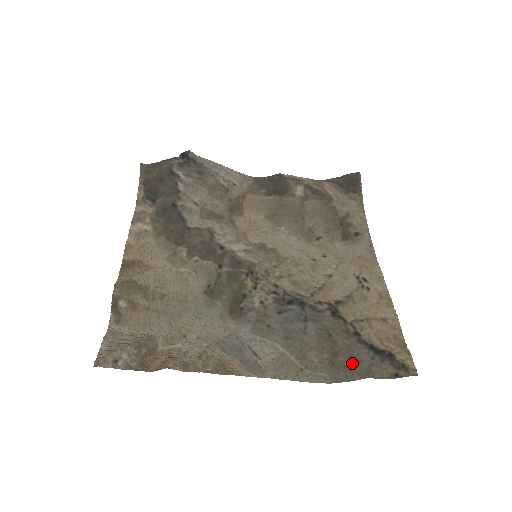
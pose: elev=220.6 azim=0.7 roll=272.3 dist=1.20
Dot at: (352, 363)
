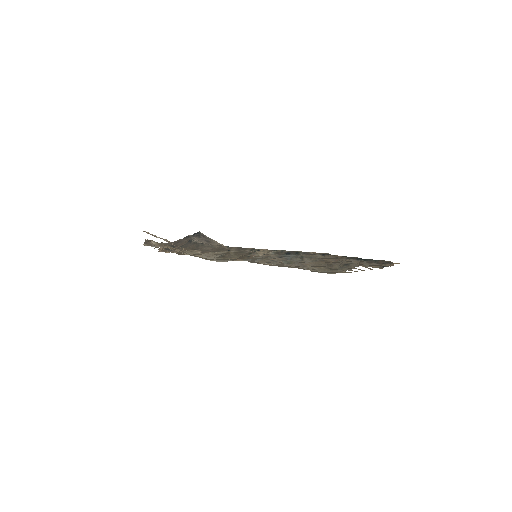
Dot at: (345, 265)
